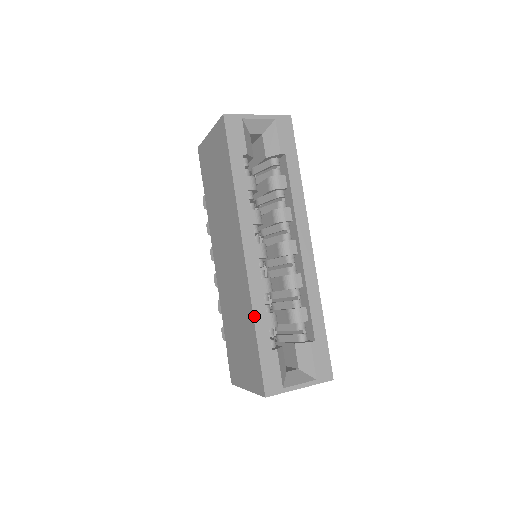
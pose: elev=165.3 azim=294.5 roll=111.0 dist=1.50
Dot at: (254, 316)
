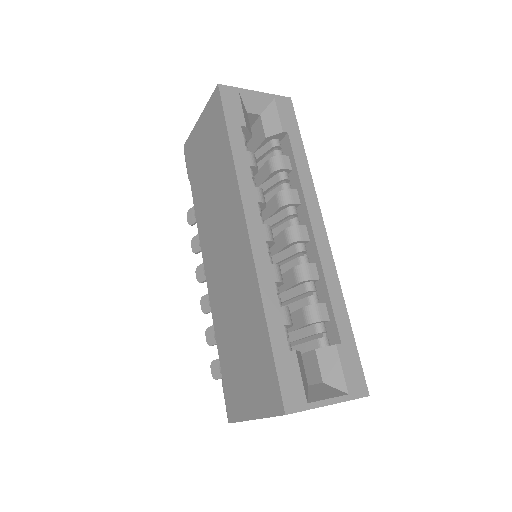
Dot at: (264, 306)
